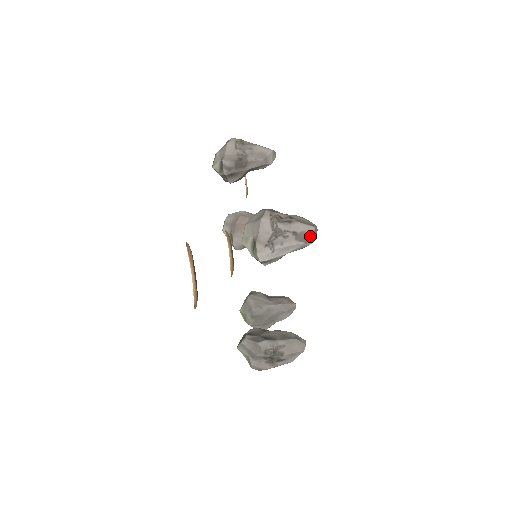
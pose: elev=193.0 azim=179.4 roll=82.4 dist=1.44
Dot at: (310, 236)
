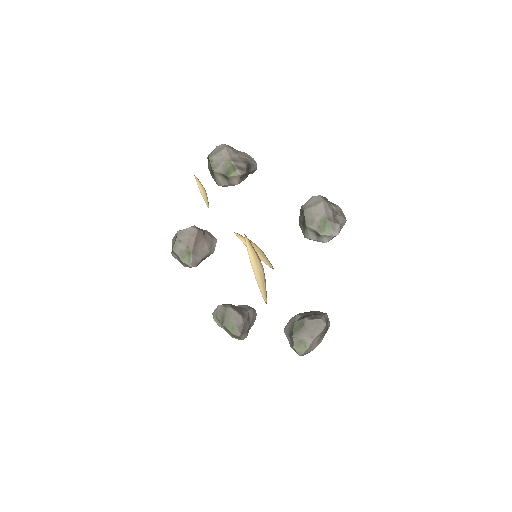
Dot at: occluded
